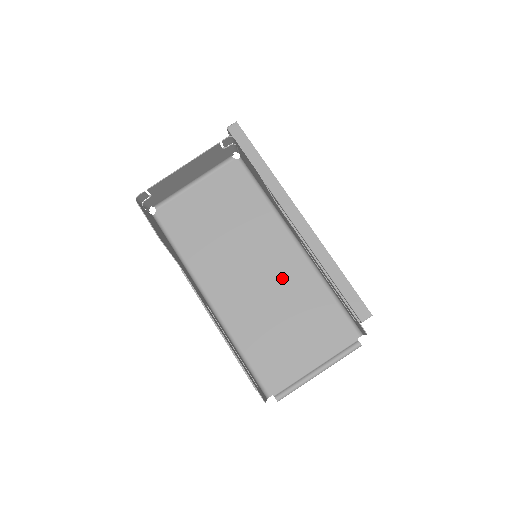
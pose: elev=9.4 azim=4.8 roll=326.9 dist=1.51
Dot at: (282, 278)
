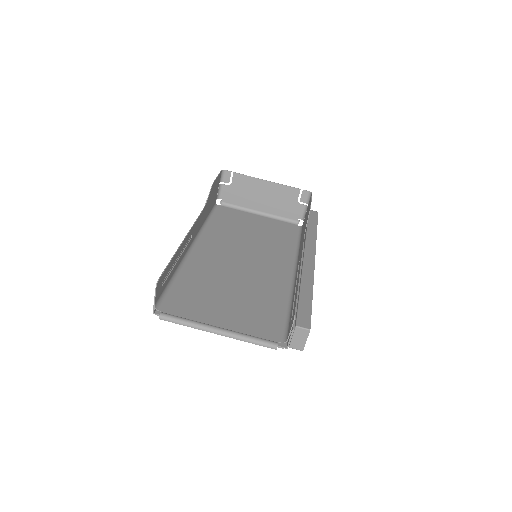
Dot at: (260, 275)
